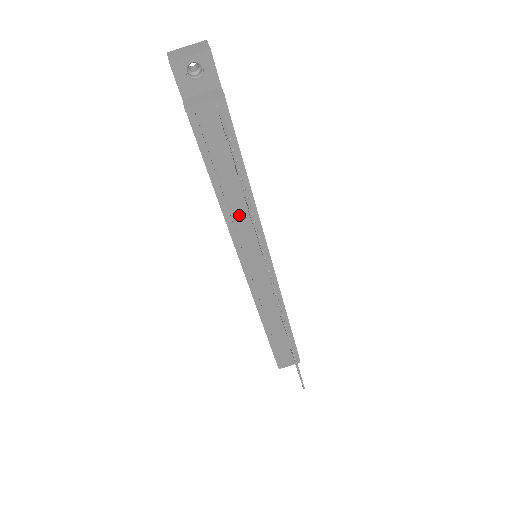
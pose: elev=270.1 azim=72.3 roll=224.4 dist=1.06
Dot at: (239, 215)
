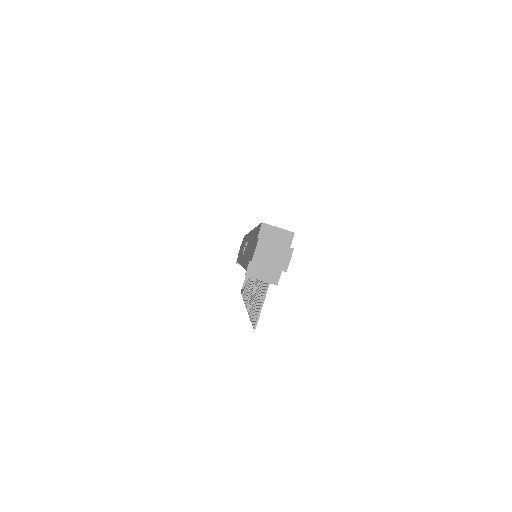
Dot at: occluded
